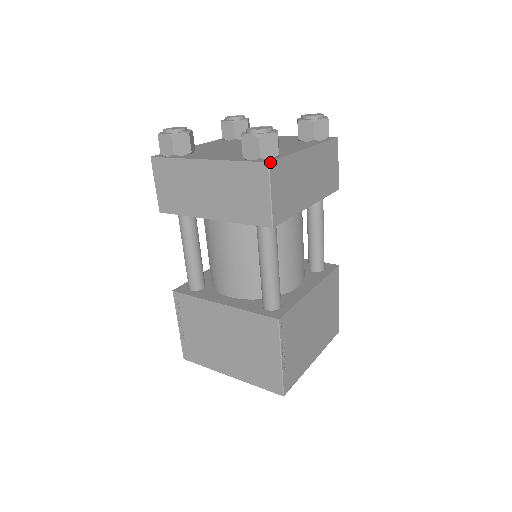
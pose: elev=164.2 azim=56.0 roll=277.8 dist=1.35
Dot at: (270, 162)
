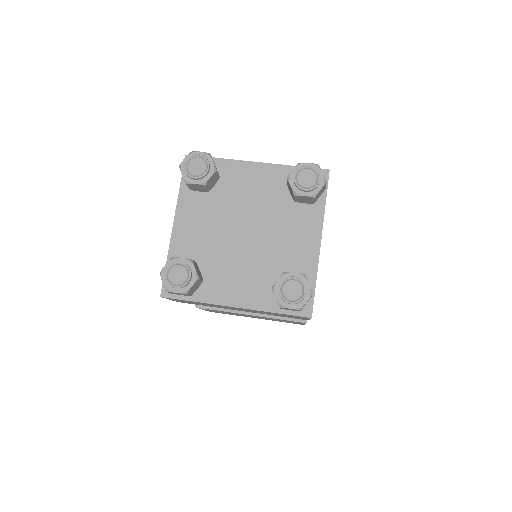
Dot at: occluded
